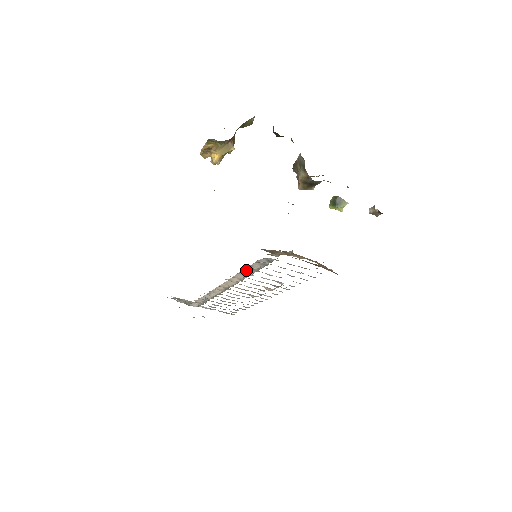
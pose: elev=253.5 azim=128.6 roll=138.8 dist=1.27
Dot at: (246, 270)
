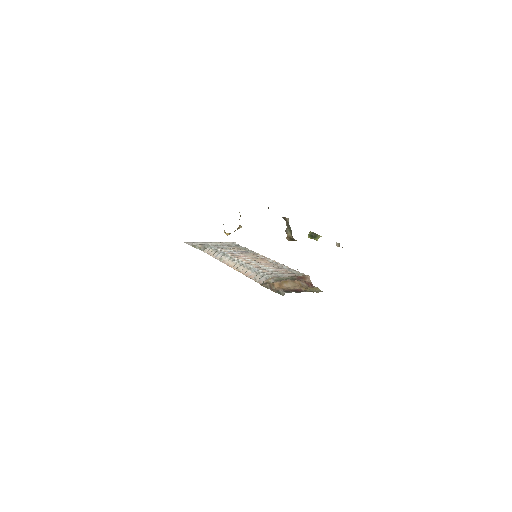
Dot at: (251, 278)
